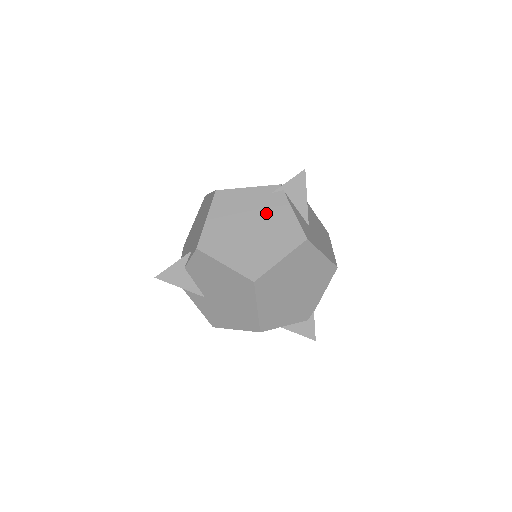
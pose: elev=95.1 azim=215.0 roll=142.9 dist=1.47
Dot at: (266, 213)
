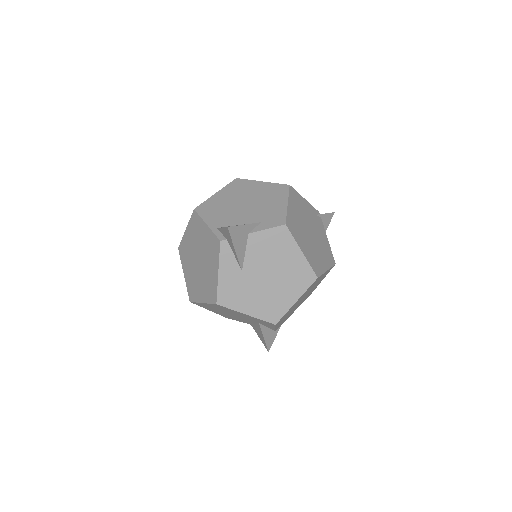
Dot at: (316, 228)
